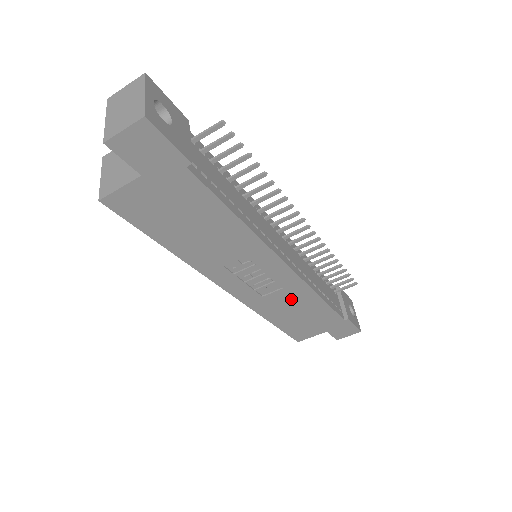
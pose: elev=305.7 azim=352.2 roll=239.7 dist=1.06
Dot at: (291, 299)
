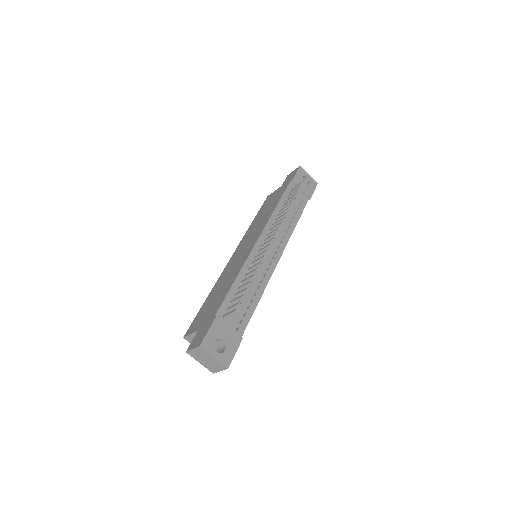
Dot at: occluded
